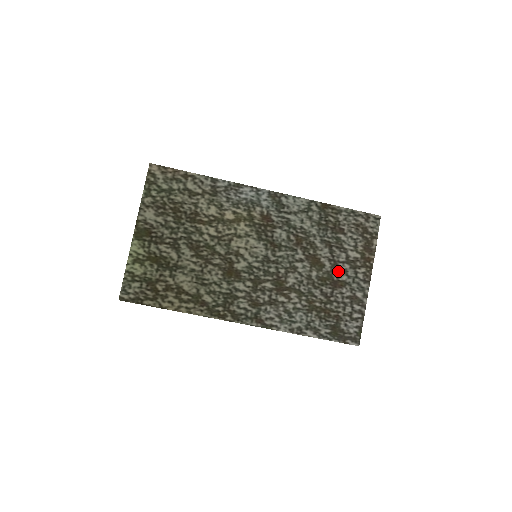
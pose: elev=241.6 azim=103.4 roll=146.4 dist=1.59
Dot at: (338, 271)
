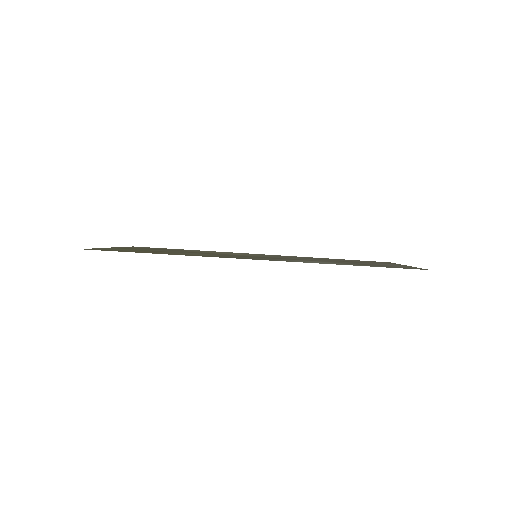
Dot at: occluded
